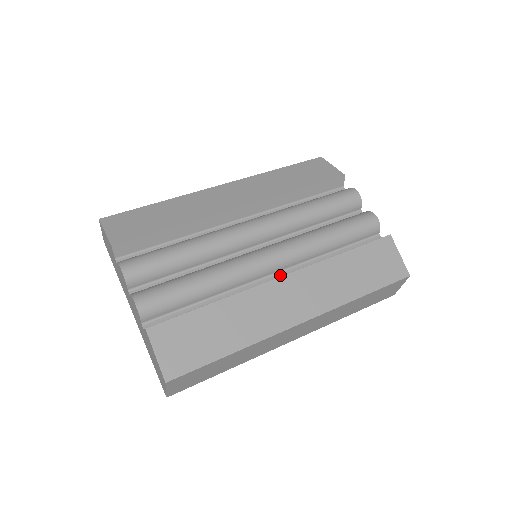
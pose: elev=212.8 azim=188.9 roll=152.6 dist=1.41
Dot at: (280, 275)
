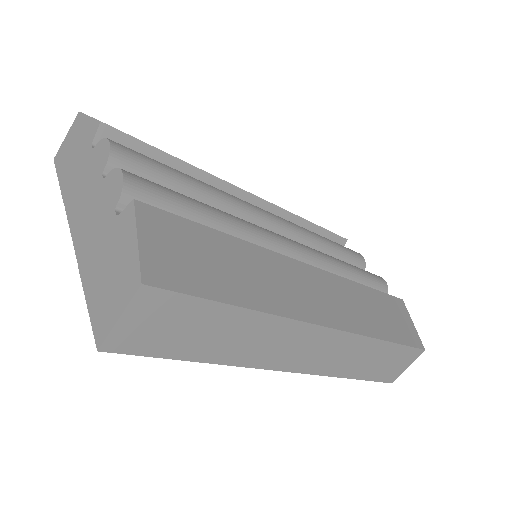
Dot at: occluded
